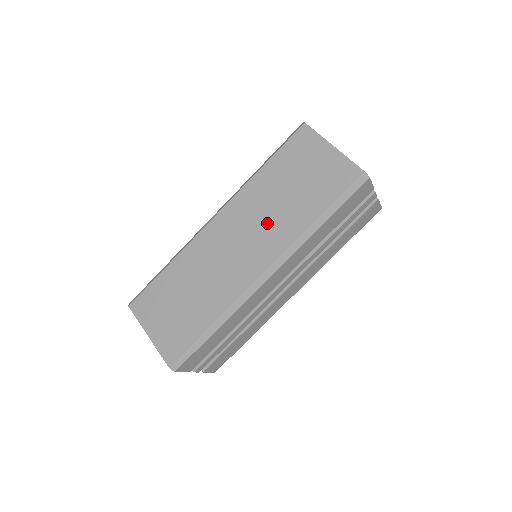
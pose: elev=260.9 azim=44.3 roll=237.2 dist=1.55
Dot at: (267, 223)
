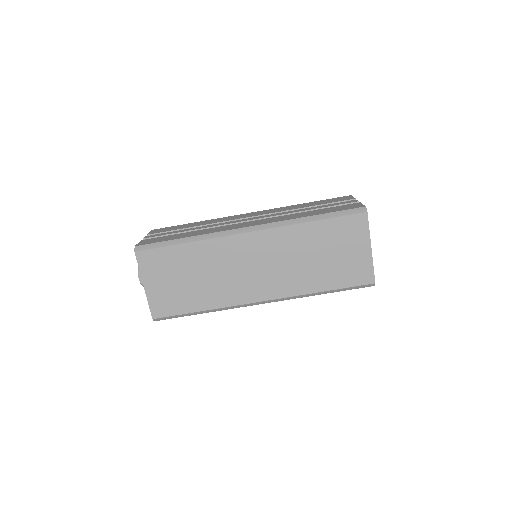
Dot at: (287, 268)
